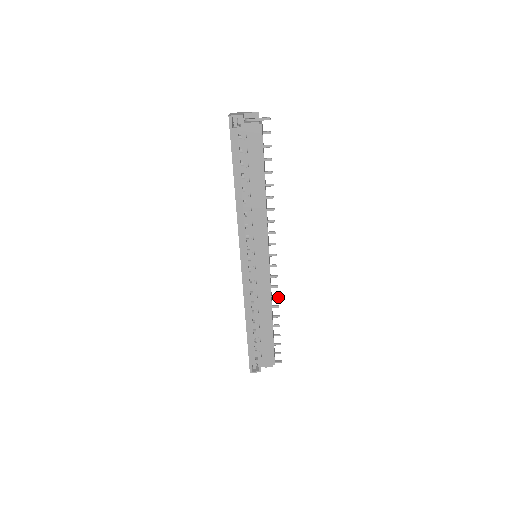
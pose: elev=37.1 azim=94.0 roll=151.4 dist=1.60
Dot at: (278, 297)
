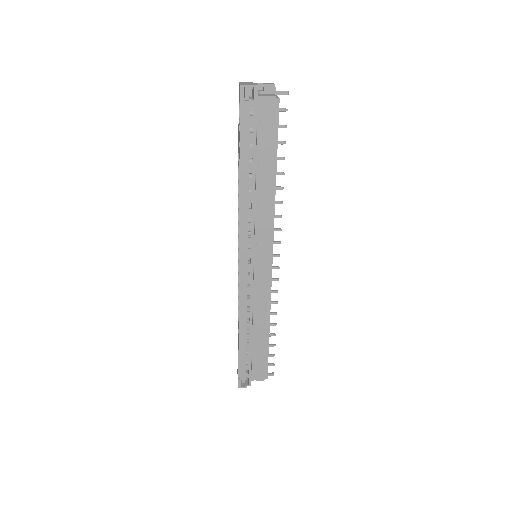
Dot at: (277, 303)
